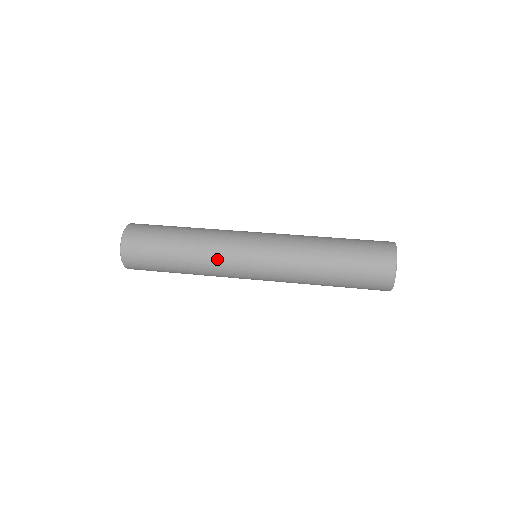
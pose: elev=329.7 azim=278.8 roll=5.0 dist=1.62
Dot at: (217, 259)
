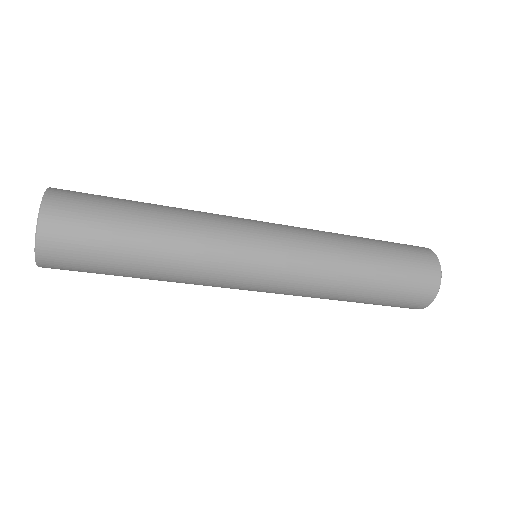
Dot at: occluded
